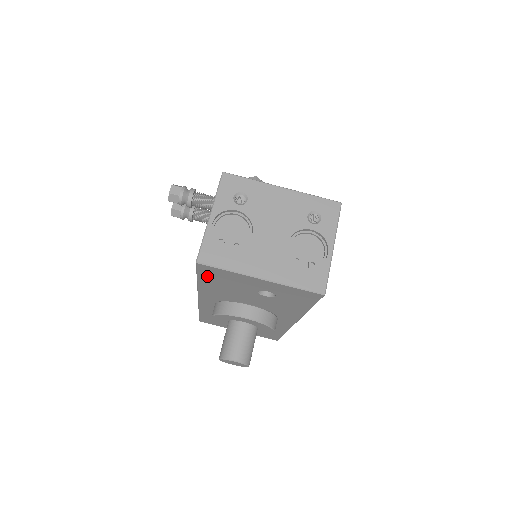
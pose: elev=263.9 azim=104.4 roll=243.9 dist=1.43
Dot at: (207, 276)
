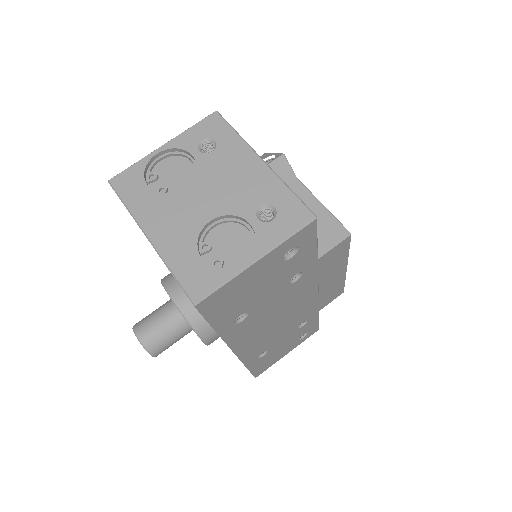
Dot at: occluded
